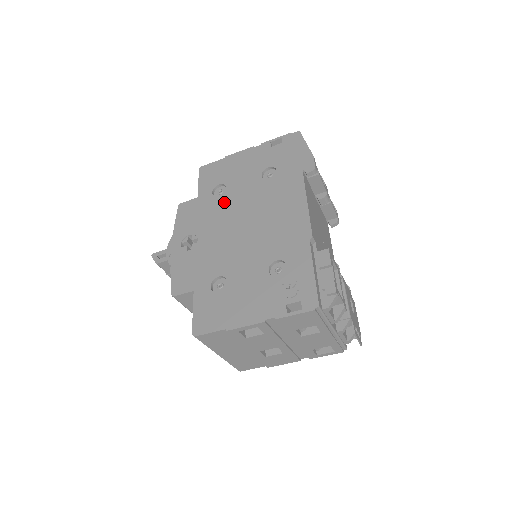
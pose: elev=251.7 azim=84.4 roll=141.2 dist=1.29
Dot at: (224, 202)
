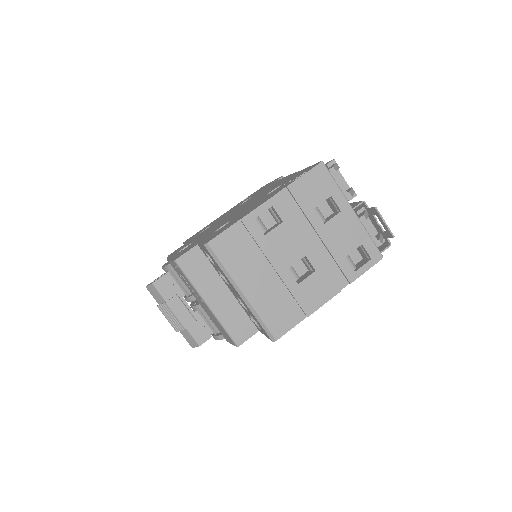
Dot at: occluded
